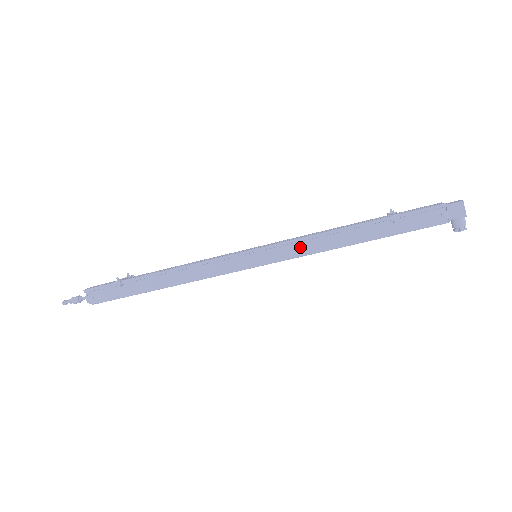
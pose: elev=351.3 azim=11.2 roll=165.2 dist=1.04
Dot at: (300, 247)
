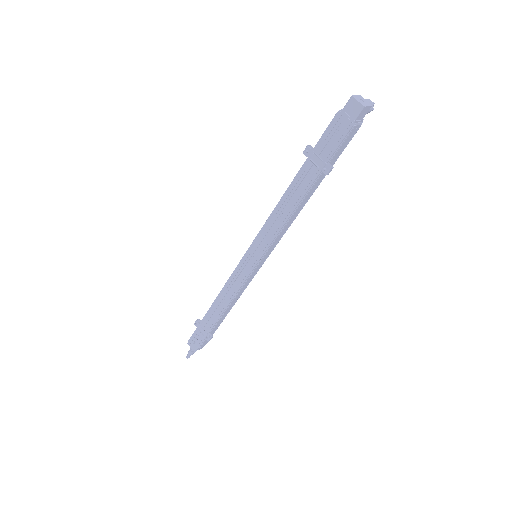
Dot at: (282, 233)
